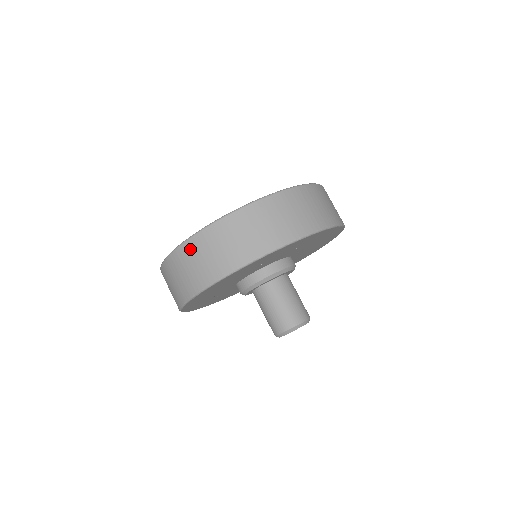
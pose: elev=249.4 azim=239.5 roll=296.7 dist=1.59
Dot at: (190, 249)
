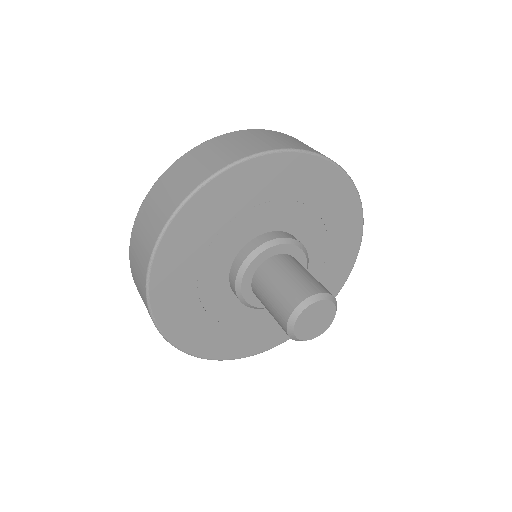
Dot at: (132, 258)
